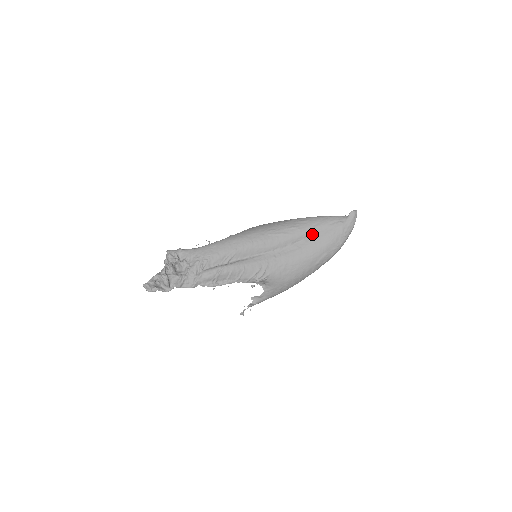
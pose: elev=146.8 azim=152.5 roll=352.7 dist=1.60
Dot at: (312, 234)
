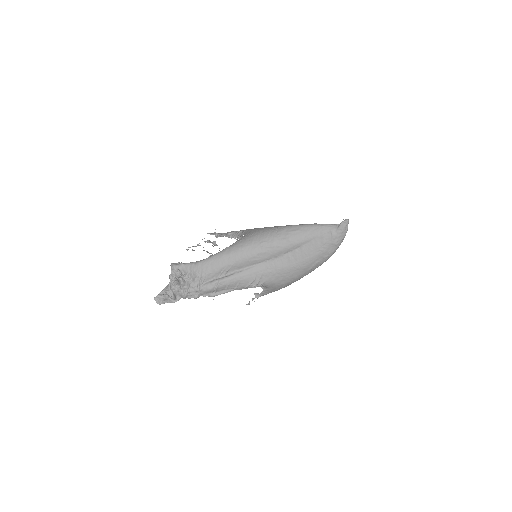
Dot at: (303, 244)
